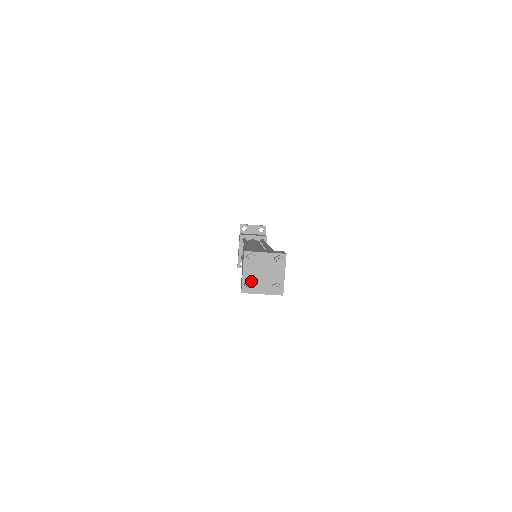
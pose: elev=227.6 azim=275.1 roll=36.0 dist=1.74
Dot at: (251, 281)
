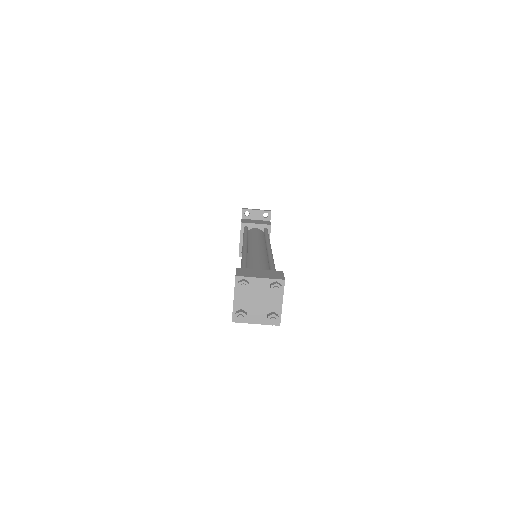
Dot at: (243, 309)
